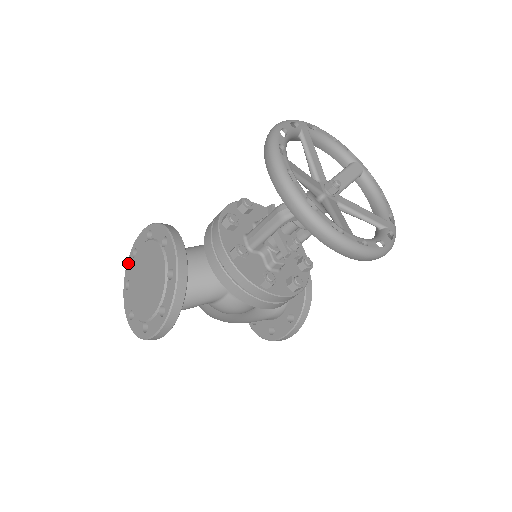
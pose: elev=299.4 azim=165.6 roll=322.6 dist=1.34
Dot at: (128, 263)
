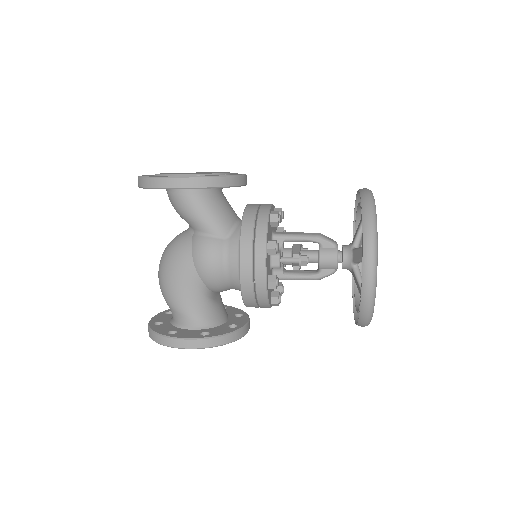
Dot at: occluded
